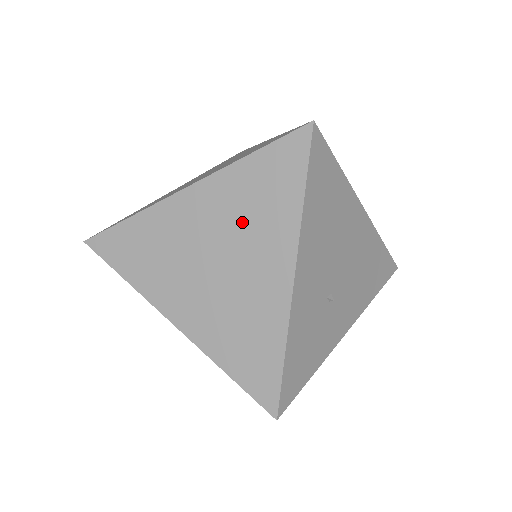
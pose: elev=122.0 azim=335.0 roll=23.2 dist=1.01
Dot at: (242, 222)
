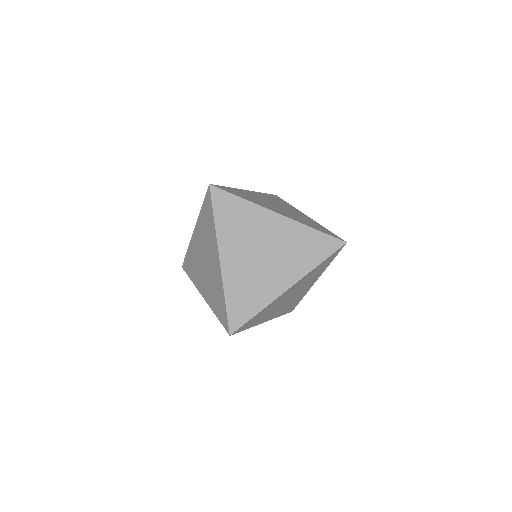
Dot at: occluded
